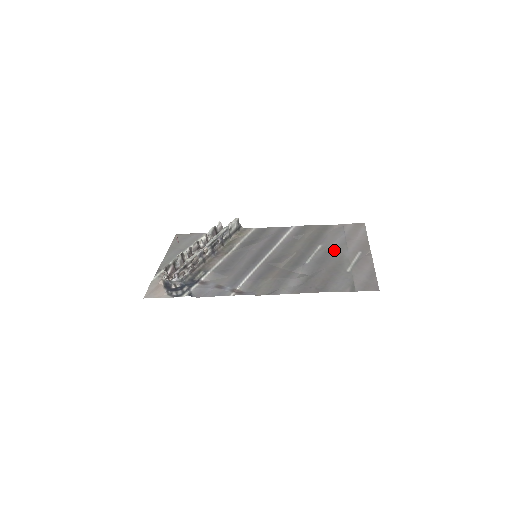
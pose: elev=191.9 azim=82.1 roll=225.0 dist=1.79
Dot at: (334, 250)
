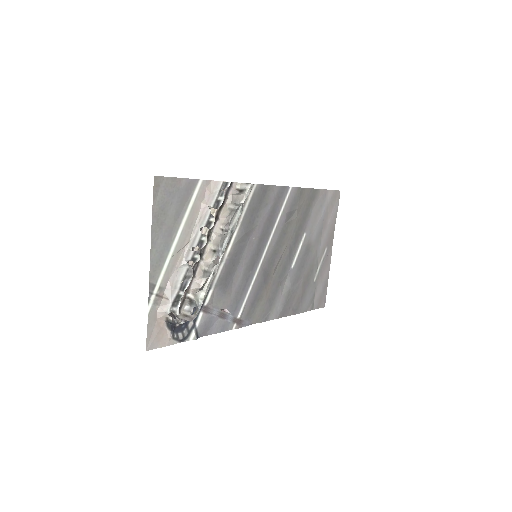
Dot at: (313, 245)
